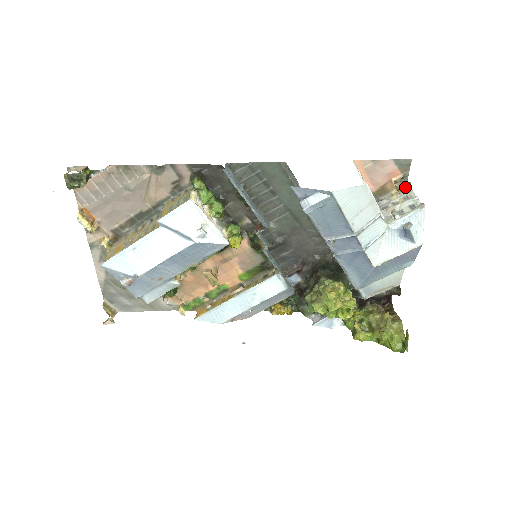
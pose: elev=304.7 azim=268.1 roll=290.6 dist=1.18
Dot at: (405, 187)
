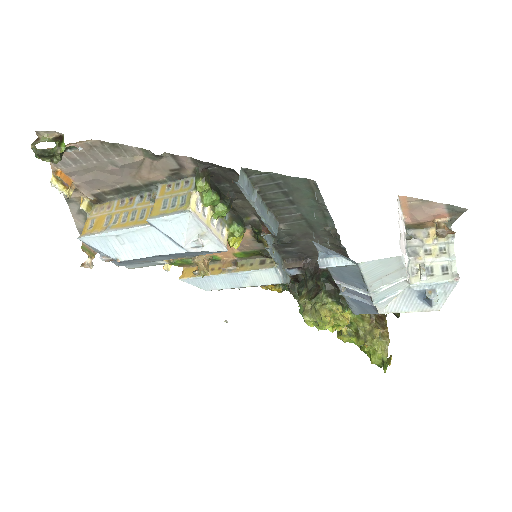
Dot at: (447, 234)
